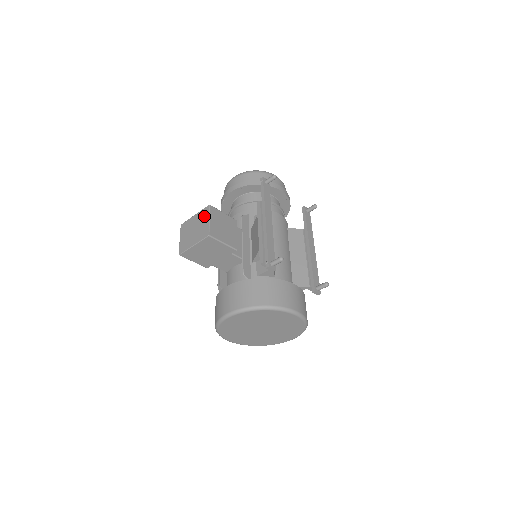
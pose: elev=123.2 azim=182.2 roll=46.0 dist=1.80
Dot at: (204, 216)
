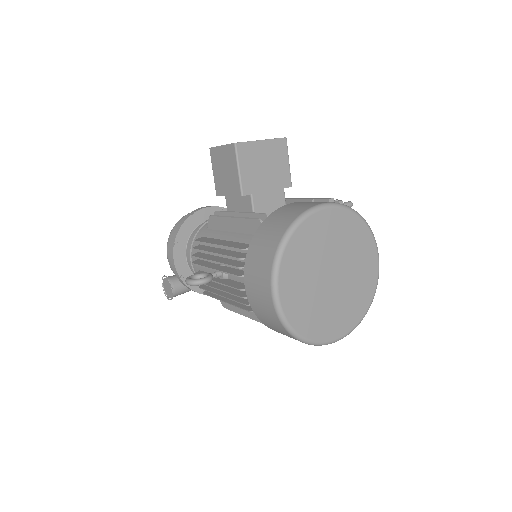
Dot at: occluded
